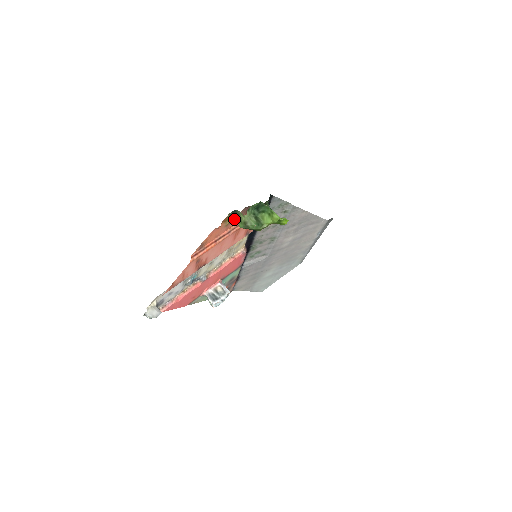
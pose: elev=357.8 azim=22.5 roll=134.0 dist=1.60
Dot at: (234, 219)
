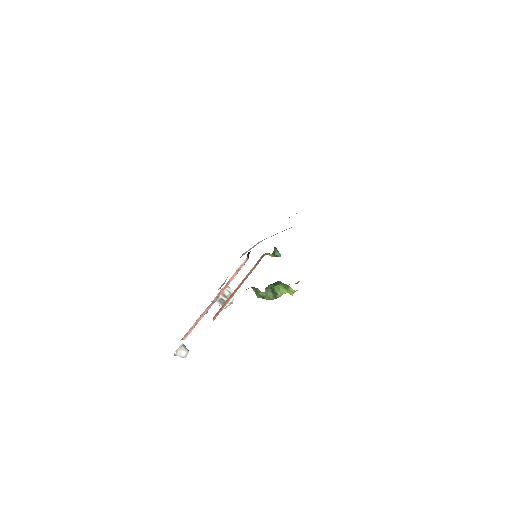
Dot at: occluded
